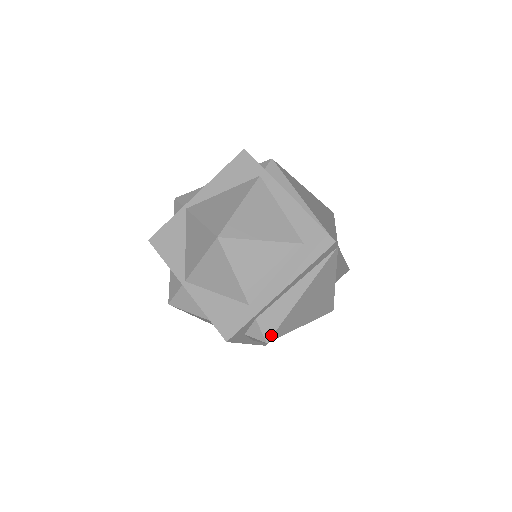
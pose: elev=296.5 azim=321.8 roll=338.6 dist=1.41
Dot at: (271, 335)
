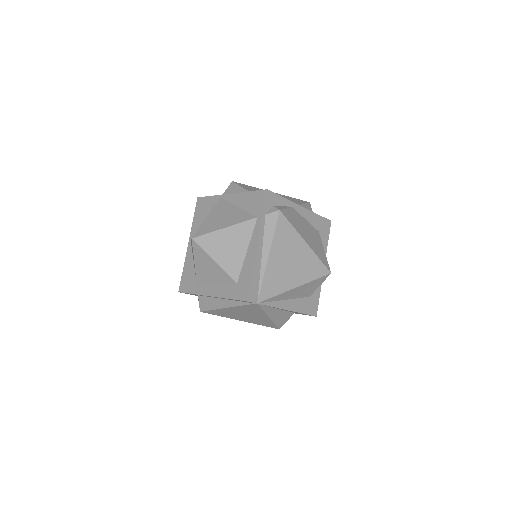
Dot at: (203, 310)
